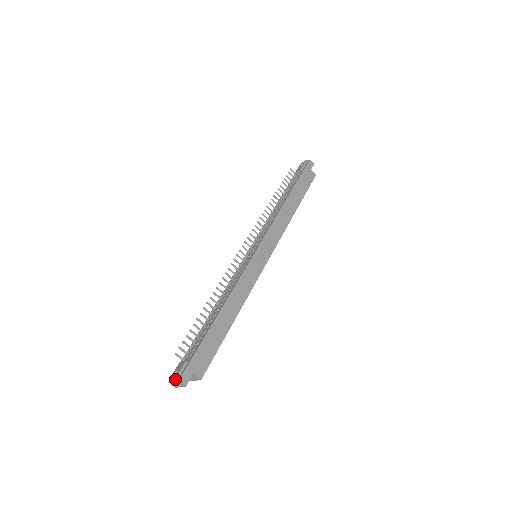
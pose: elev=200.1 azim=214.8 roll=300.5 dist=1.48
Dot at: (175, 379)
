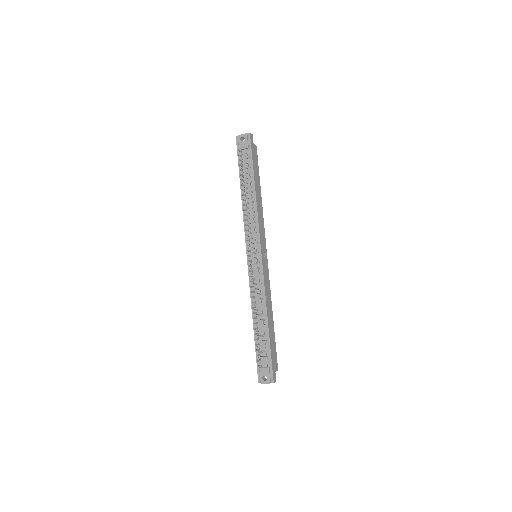
Dot at: occluded
